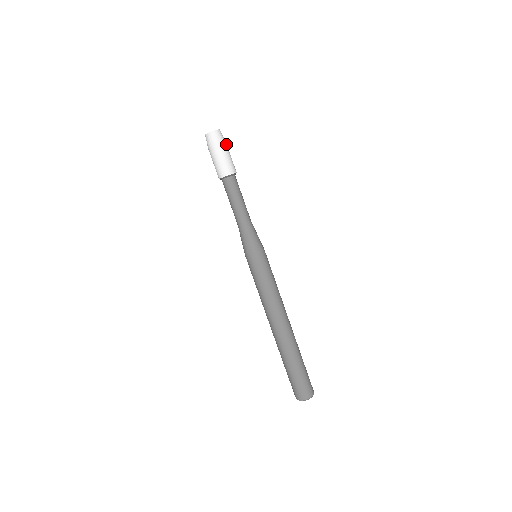
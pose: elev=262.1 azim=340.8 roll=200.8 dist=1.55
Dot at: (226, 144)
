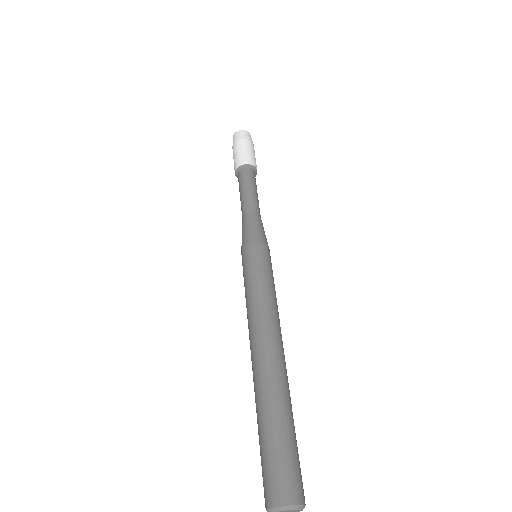
Dot at: (247, 140)
